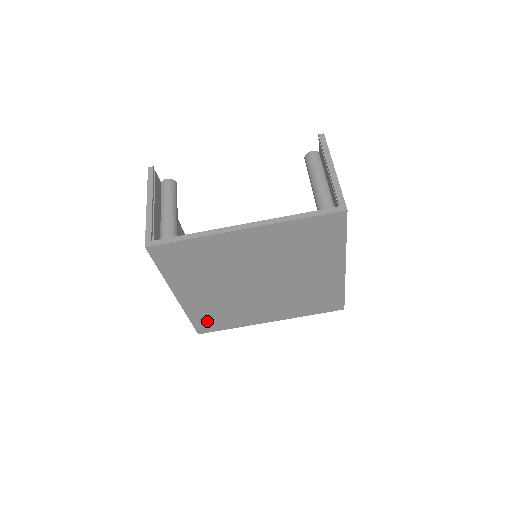
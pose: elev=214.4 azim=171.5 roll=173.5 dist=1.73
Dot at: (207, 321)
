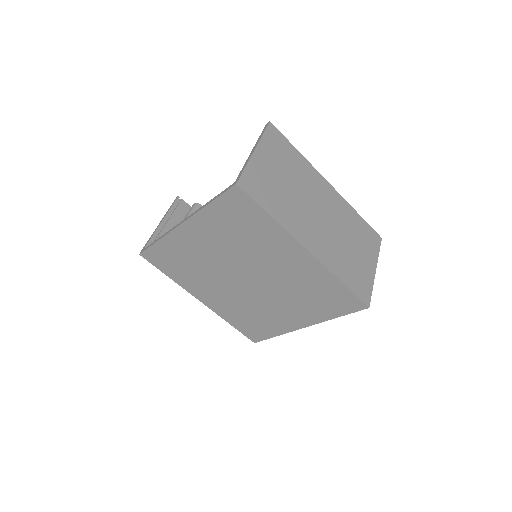
Dot at: (247, 327)
